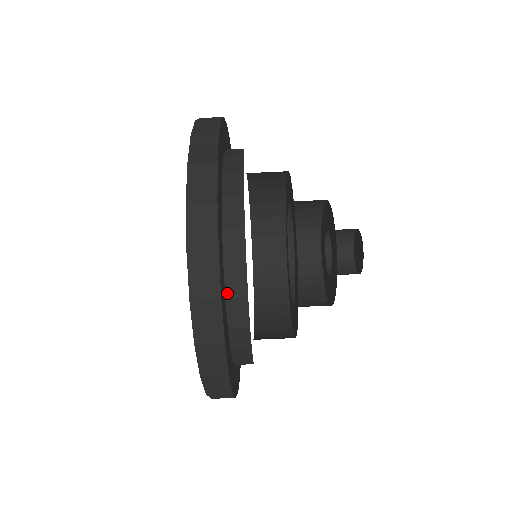
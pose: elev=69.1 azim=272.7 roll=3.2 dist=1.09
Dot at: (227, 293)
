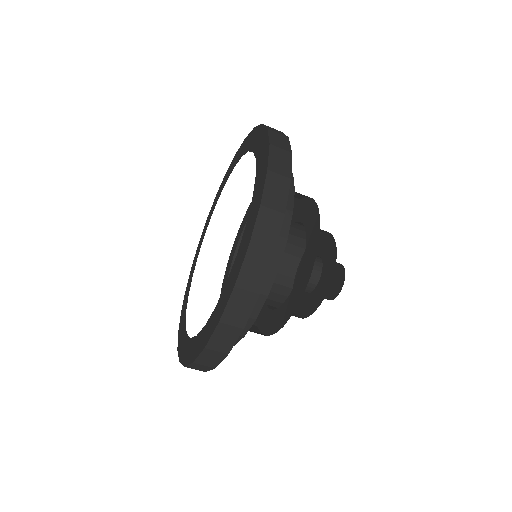
Dot at: occluded
